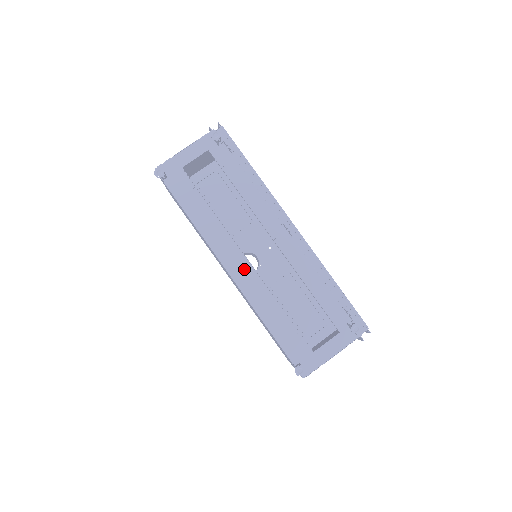
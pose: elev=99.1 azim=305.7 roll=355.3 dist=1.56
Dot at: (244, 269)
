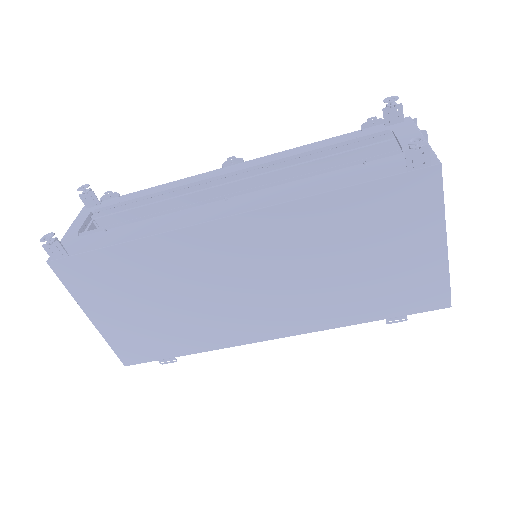
Dot at: (235, 202)
